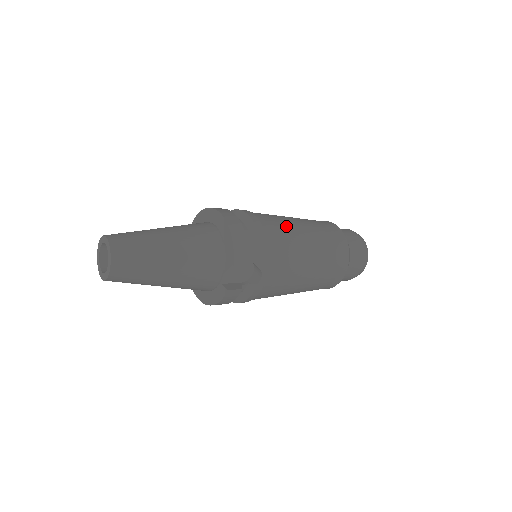
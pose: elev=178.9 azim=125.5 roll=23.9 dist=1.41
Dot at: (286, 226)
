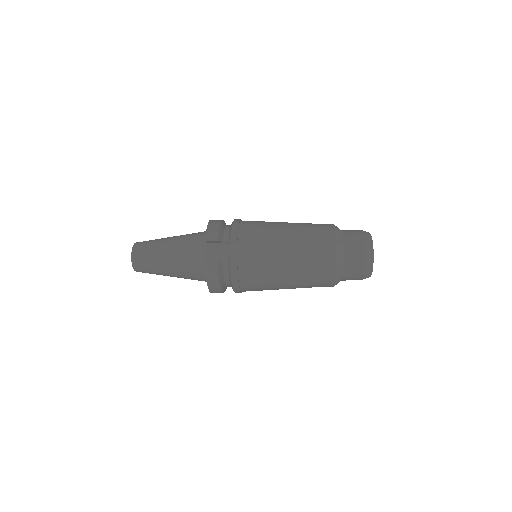
Dot at: (267, 222)
